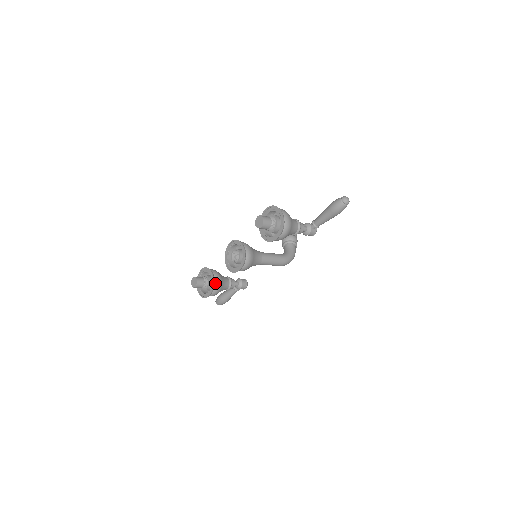
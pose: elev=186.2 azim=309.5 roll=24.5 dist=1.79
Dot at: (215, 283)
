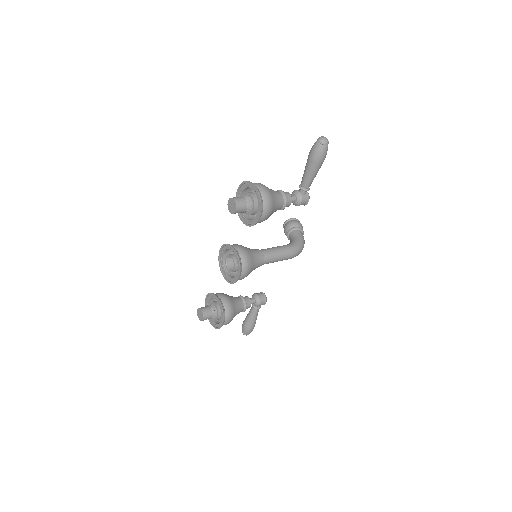
Dot at: (224, 306)
